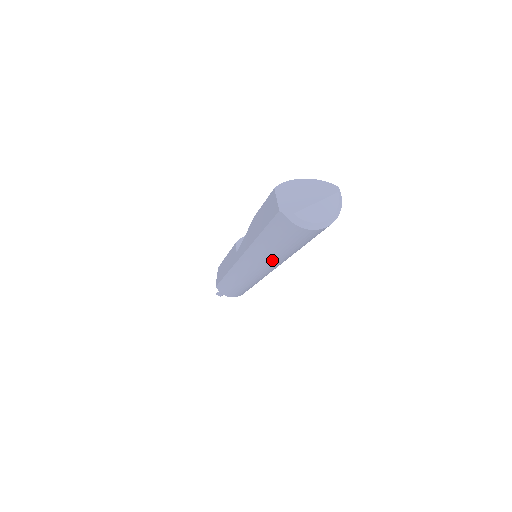
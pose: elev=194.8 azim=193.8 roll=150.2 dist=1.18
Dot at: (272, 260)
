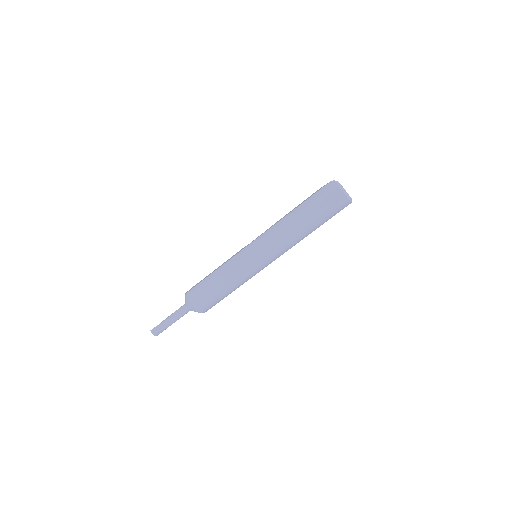
Dot at: (292, 229)
